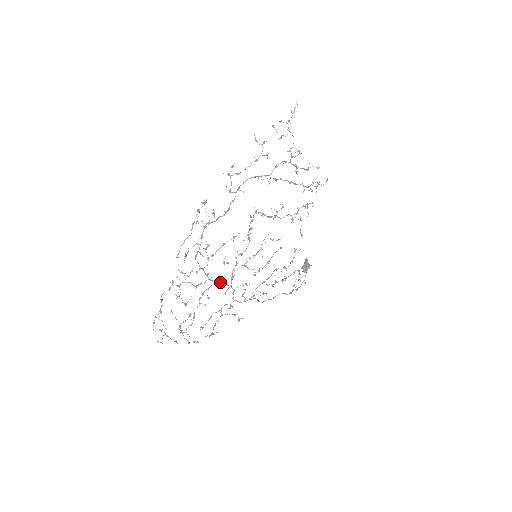
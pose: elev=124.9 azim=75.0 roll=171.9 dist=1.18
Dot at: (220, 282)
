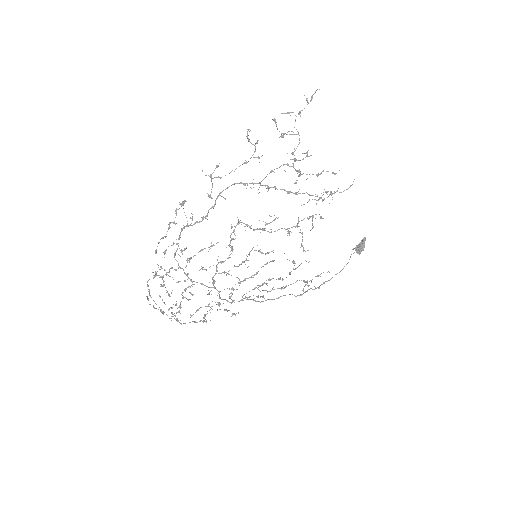
Dot at: occluded
